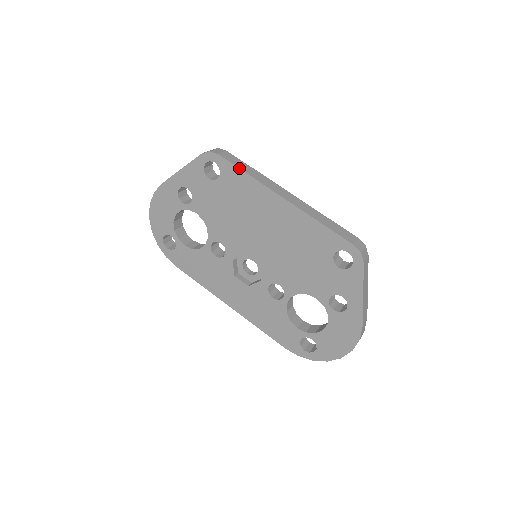
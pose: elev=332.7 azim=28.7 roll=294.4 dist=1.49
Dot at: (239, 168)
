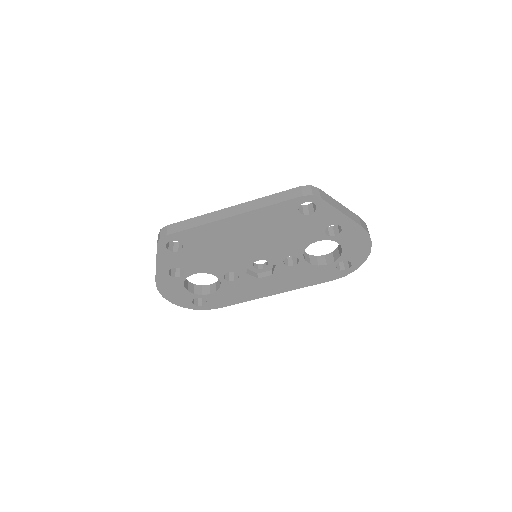
Dot at: (188, 229)
